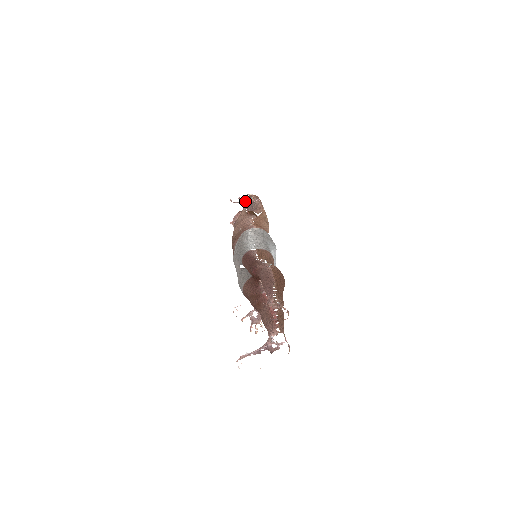
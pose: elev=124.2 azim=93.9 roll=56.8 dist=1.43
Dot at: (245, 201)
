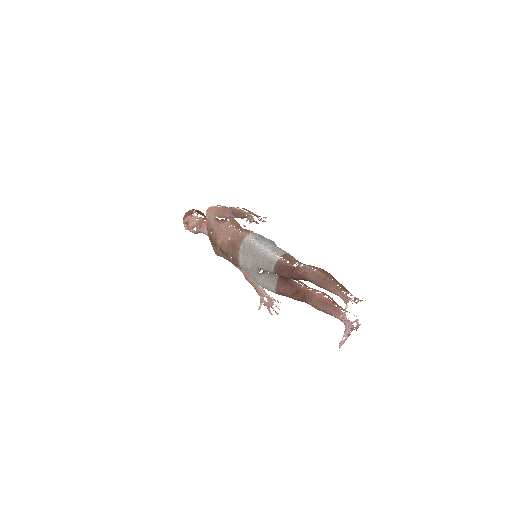
Dot at: occluded
